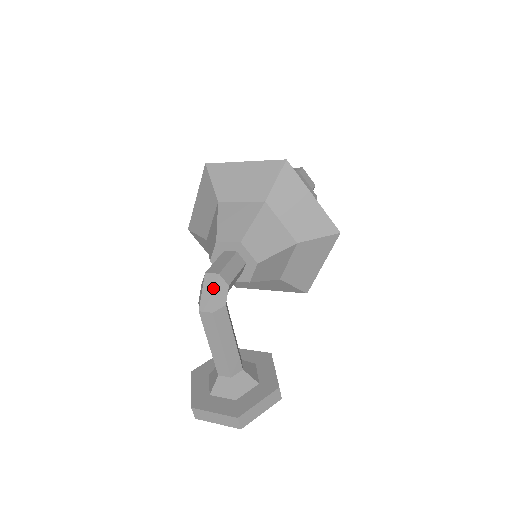
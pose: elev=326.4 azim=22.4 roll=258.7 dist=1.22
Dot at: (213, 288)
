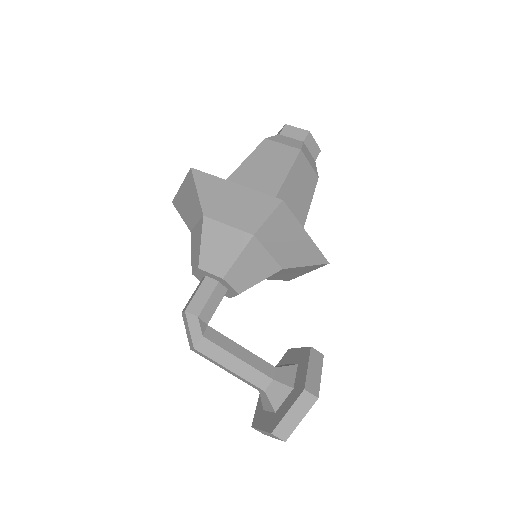
Dot at: (187, 326)
